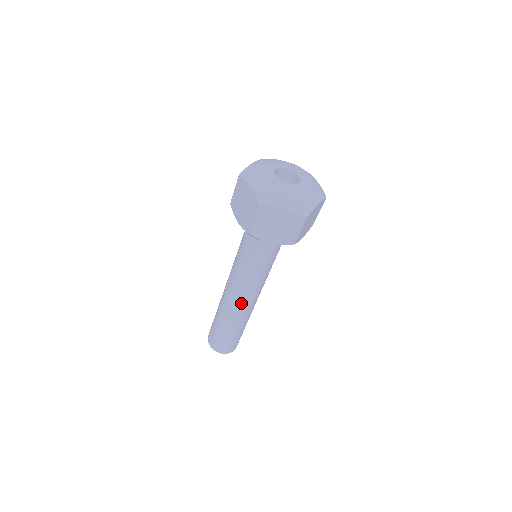
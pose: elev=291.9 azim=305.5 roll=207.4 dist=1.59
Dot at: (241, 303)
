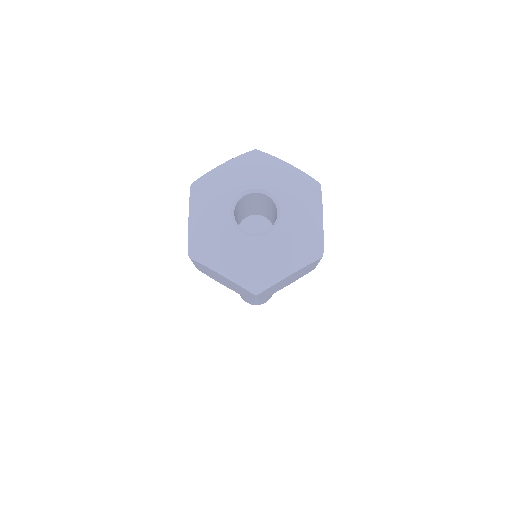
Dot at: occluded
